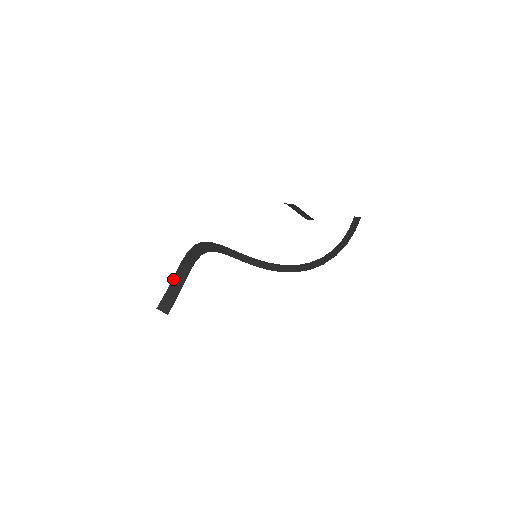
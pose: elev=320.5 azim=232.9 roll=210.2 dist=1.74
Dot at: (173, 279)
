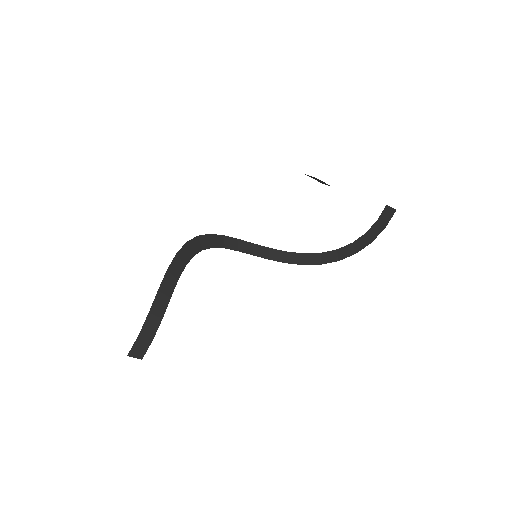
Dot at: (148, 316)
